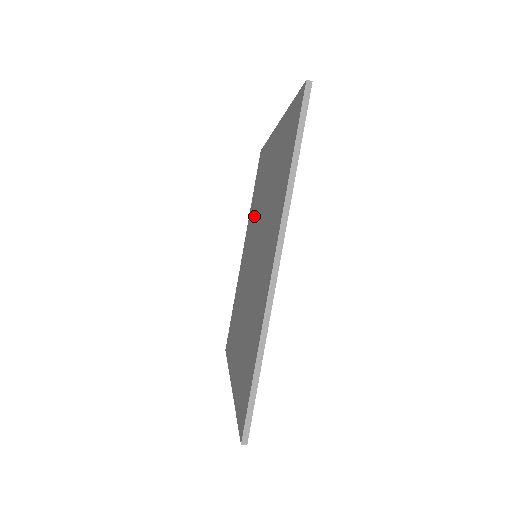
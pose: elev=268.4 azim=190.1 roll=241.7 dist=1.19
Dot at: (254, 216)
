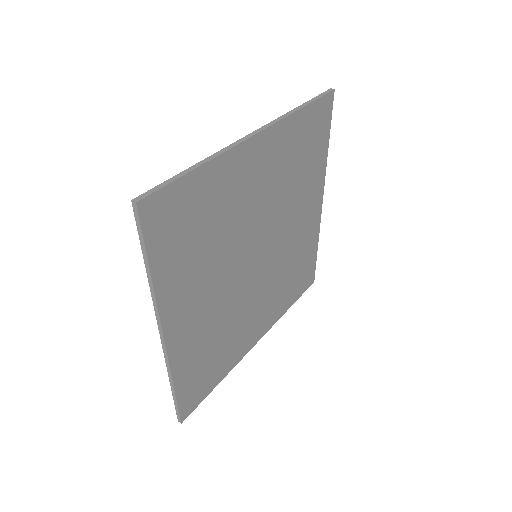
Dot at: occluded
